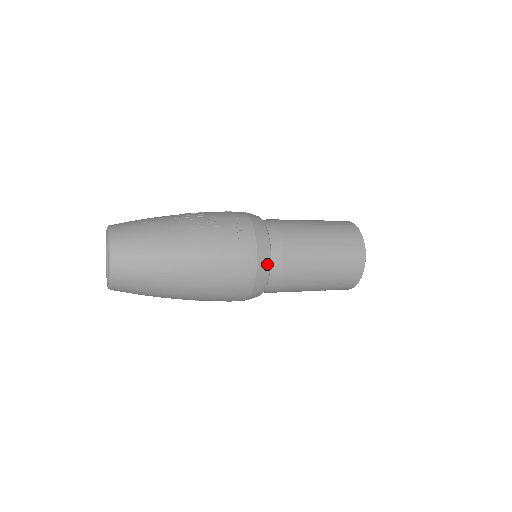
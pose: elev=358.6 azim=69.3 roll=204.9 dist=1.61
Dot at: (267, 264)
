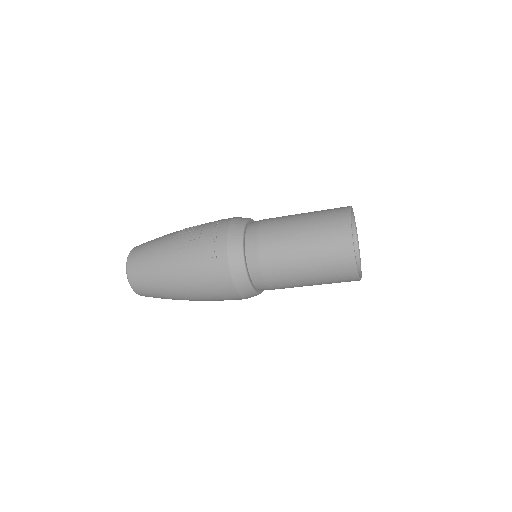
Dot at: (243, 274)
